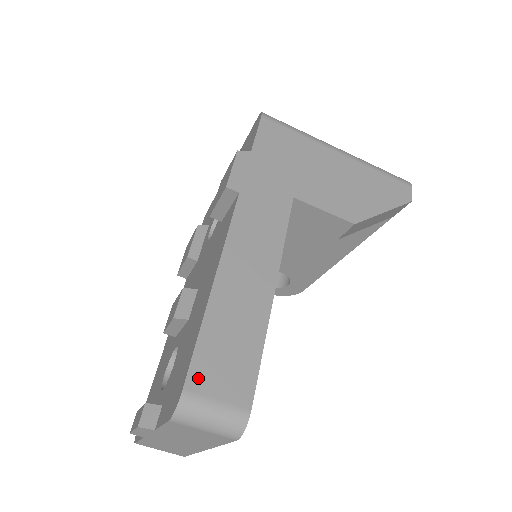
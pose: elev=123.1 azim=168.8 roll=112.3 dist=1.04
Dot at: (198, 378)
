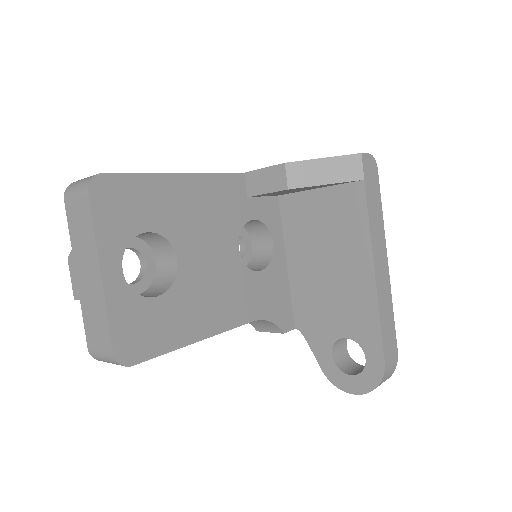
Dot at: occluded
